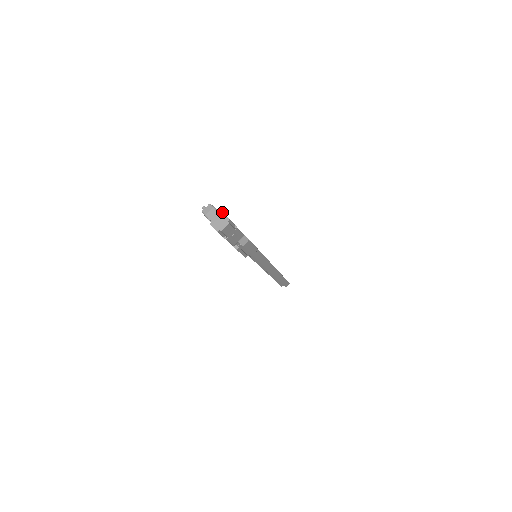
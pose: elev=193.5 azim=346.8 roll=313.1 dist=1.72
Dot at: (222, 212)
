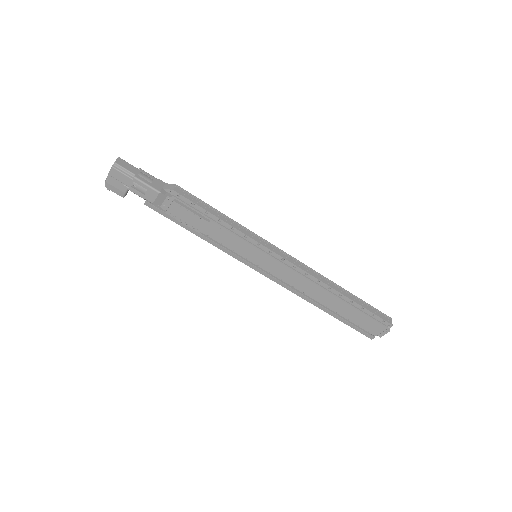
Dot at: occluded
